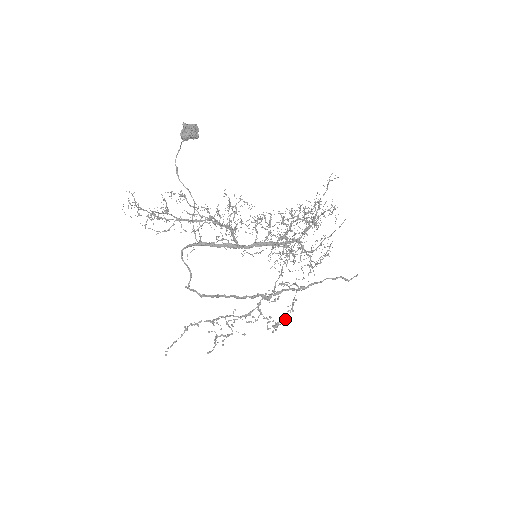
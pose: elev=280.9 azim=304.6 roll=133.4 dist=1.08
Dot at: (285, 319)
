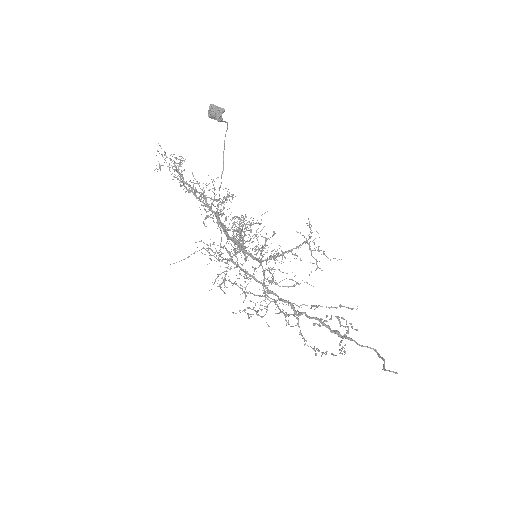
Dot at: occluded
